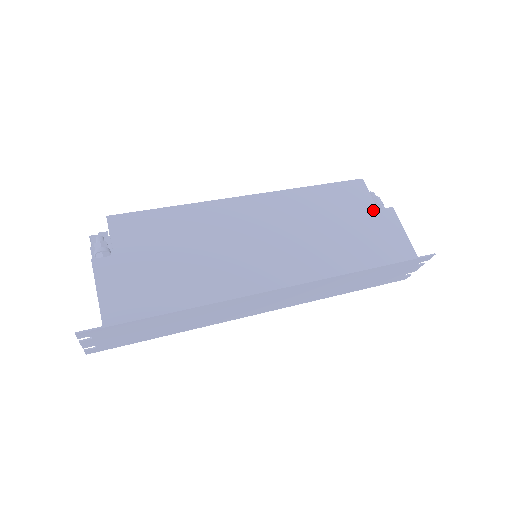
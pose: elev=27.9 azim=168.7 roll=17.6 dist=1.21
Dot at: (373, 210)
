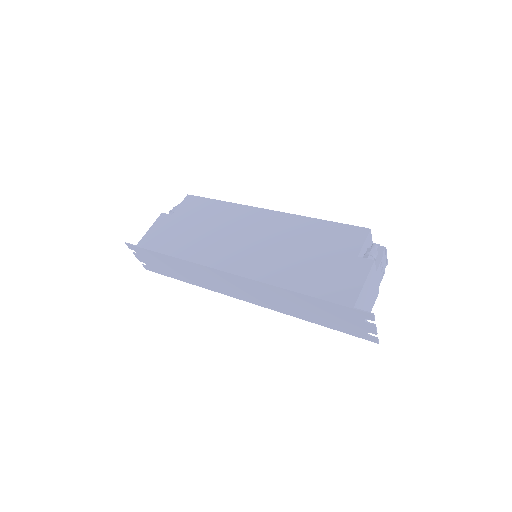
Dot at: (353, 255)
